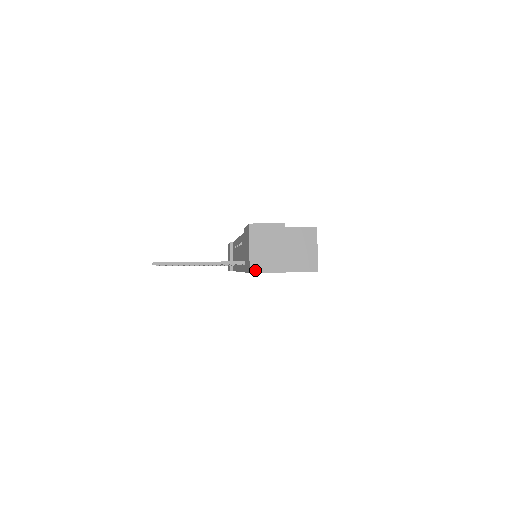
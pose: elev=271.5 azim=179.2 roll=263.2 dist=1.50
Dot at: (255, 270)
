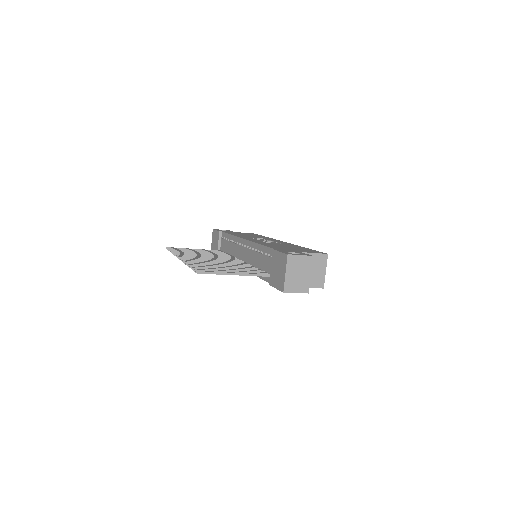
Dot at: (287, 290)
